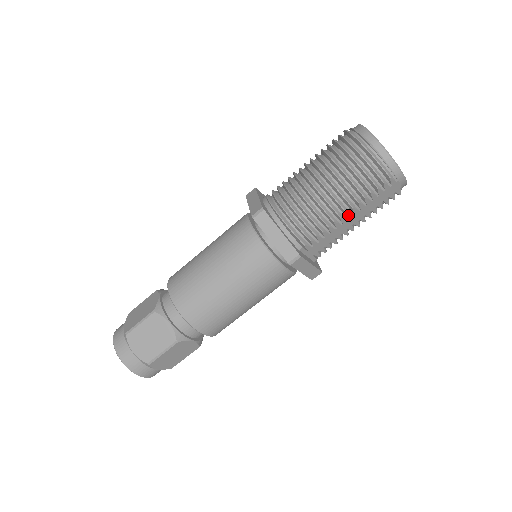
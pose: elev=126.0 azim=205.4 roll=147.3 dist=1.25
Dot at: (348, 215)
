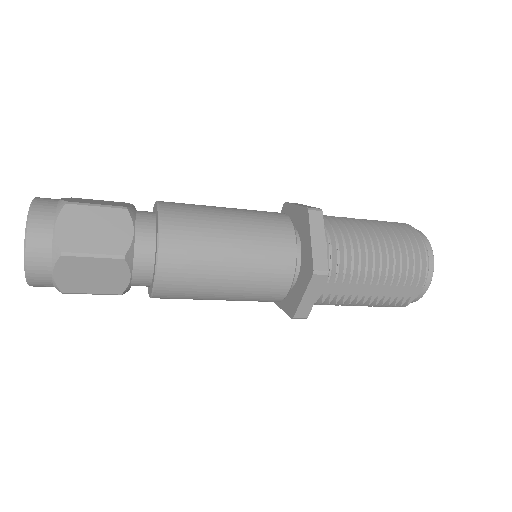
Dot at: (376, 280)
